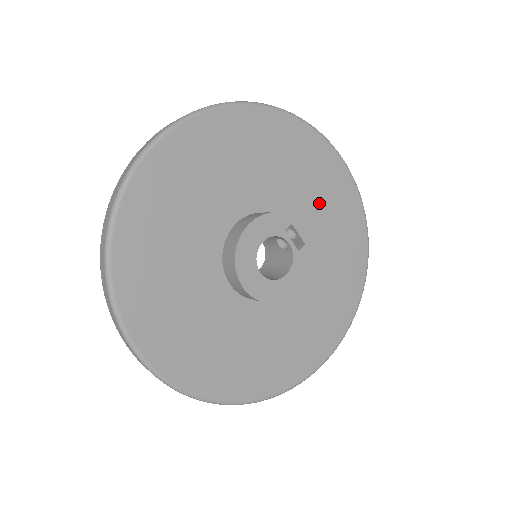
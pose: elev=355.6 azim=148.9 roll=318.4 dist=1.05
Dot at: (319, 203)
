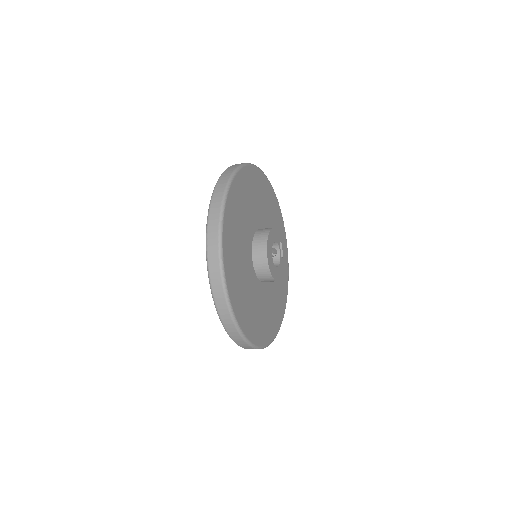
Dot at: occluded
